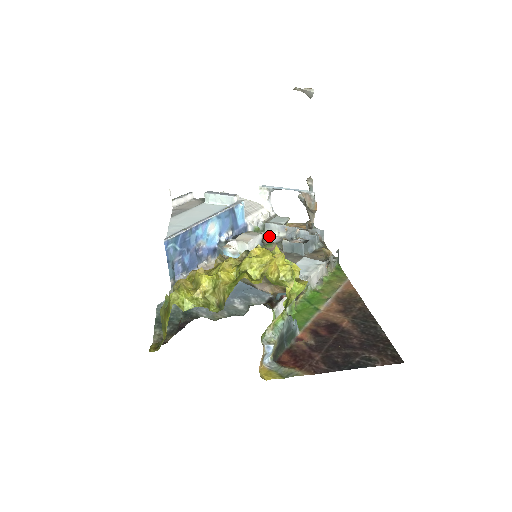
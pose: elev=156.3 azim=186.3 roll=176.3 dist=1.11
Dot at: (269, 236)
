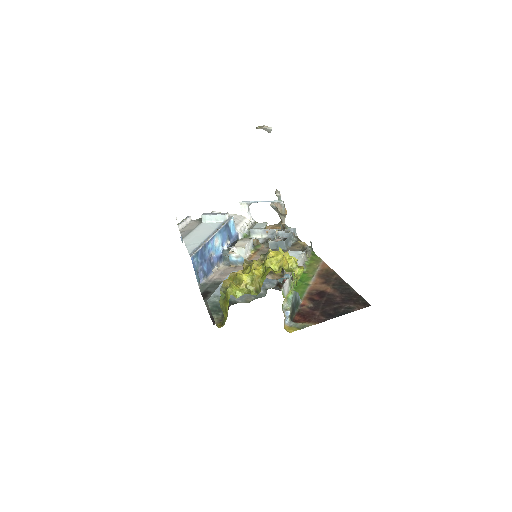
Dot at: (257, 239)
